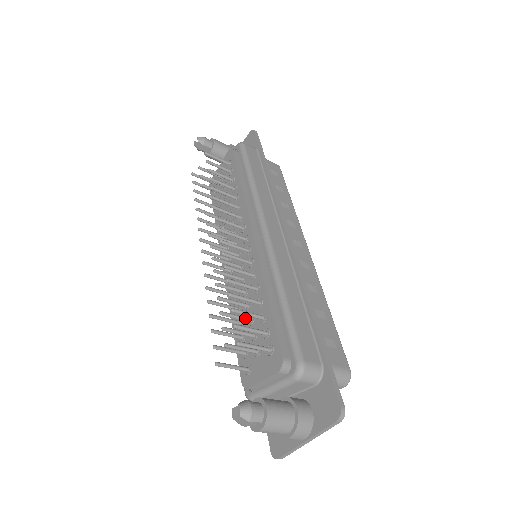
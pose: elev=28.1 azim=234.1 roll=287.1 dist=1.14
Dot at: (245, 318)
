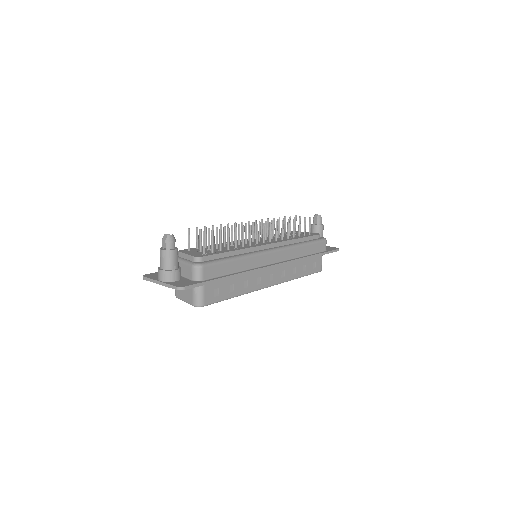
Dot at: occluded
